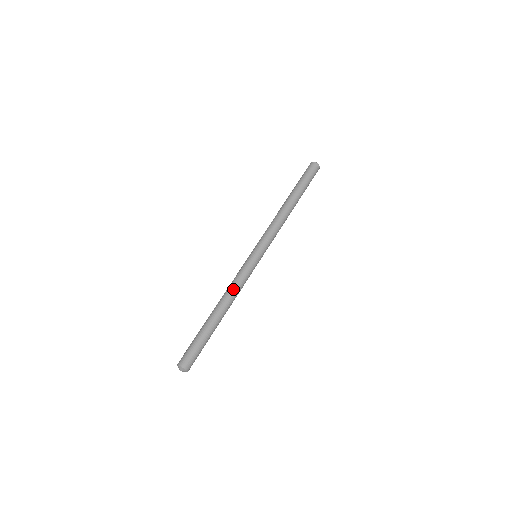
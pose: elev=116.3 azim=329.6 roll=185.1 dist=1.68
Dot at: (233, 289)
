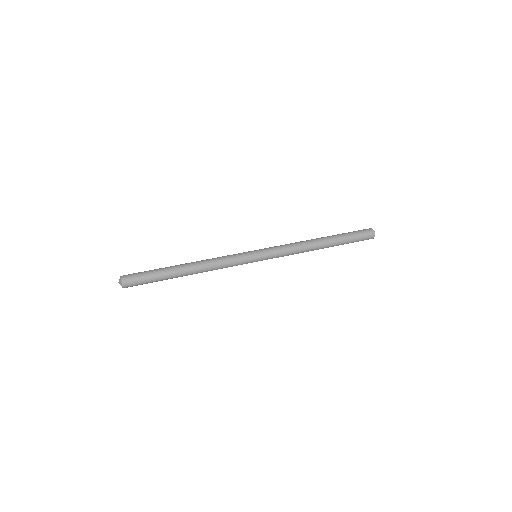
Dot at: (212, 259)
